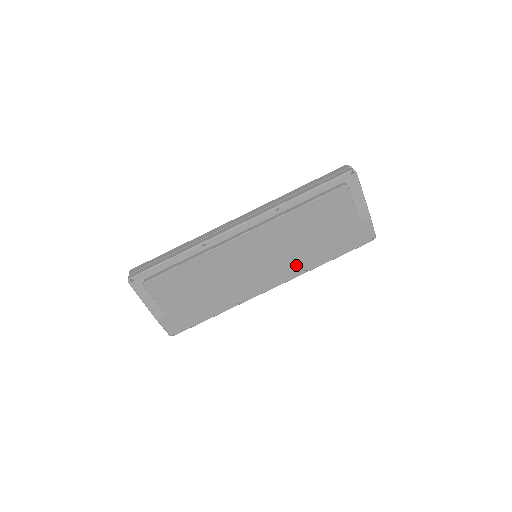
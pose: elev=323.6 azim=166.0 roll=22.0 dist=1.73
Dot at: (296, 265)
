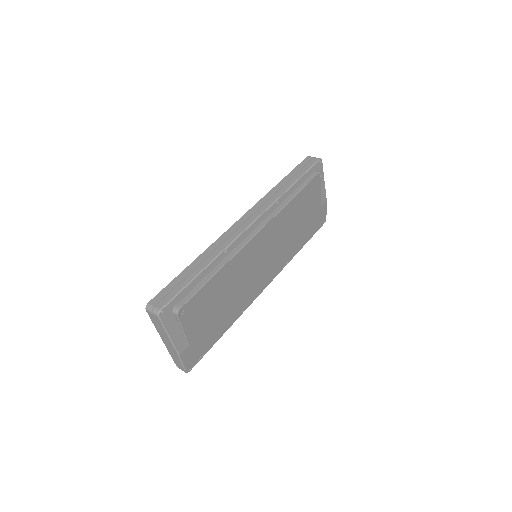
Dot at: (283, 258)
